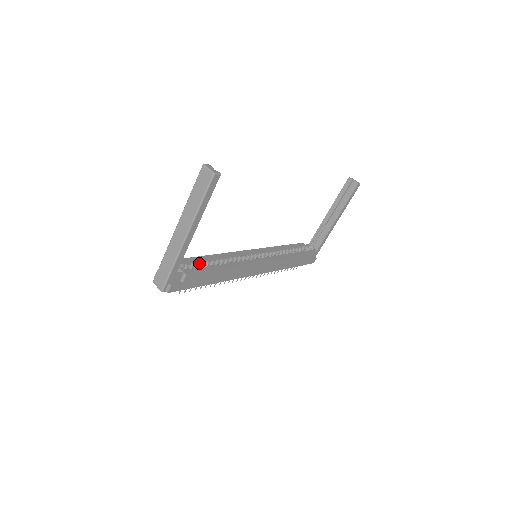
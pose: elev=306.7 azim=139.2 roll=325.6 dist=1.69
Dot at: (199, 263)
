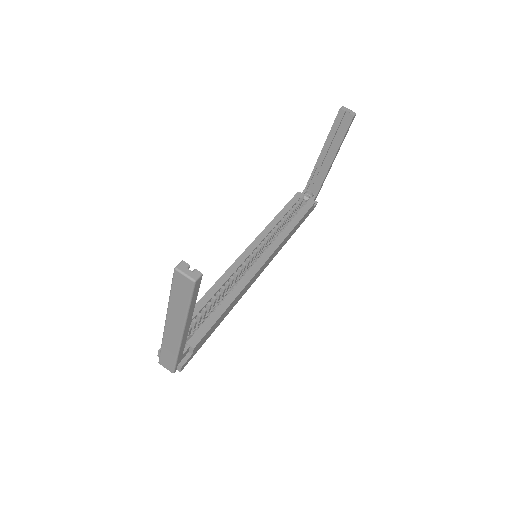
Dot at: (200, 314)
